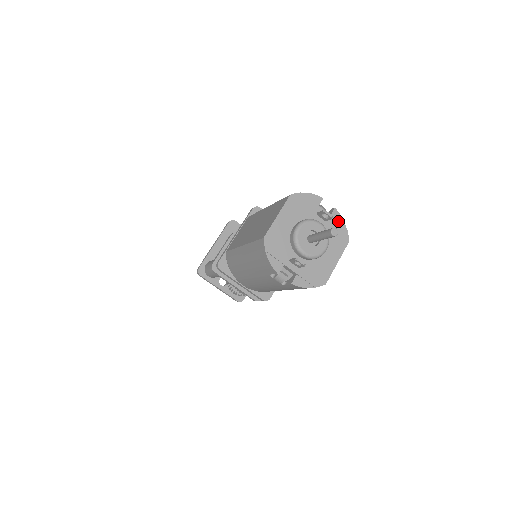
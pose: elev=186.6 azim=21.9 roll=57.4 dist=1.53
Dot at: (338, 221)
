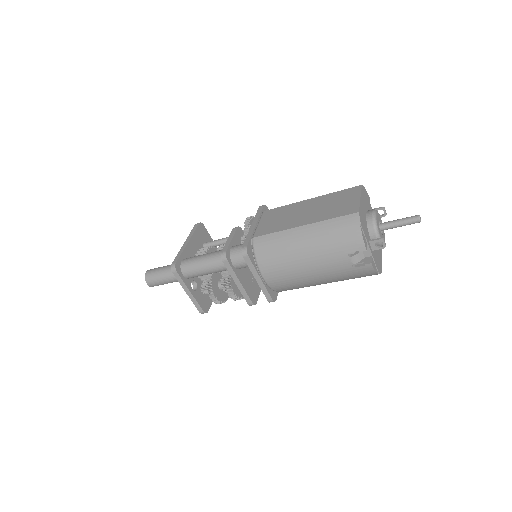
Dot at: occluded
